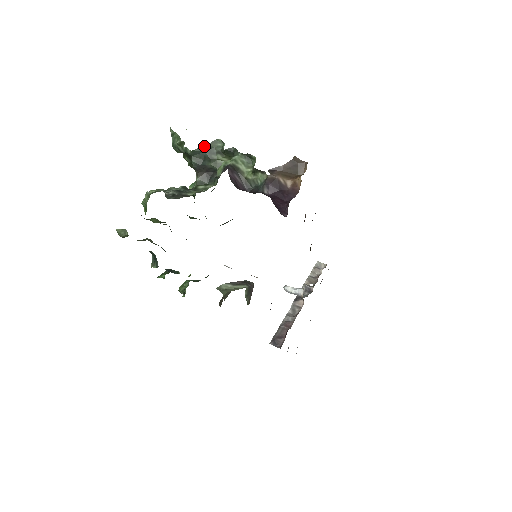
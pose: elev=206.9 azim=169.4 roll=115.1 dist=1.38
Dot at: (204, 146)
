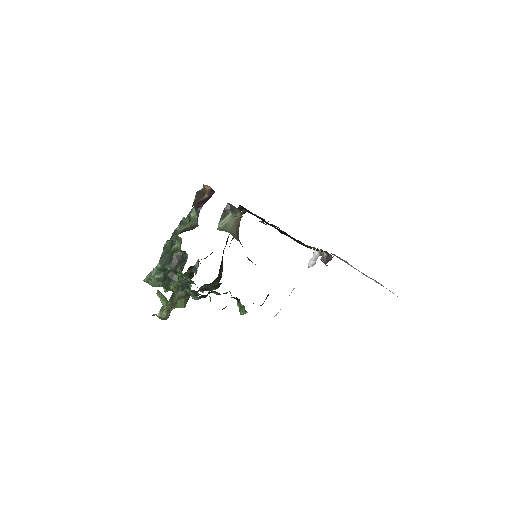
Dot at: (162, 254)
